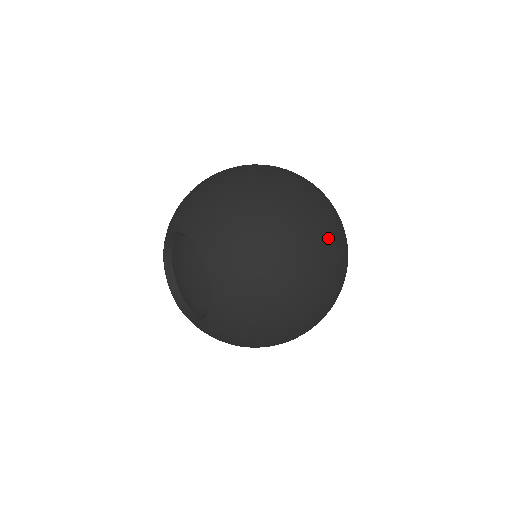
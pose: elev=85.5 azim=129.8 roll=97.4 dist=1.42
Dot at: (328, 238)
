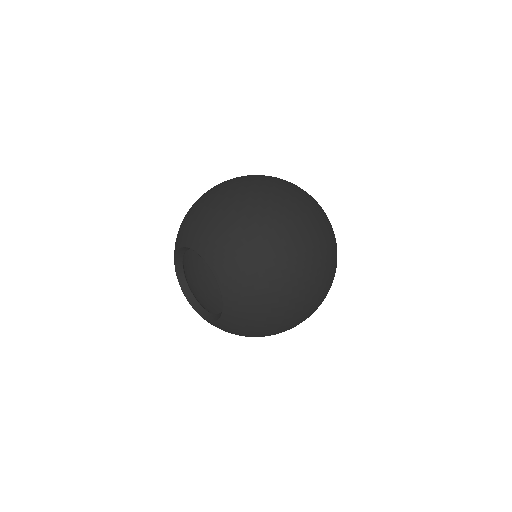
Dot at: occluded
